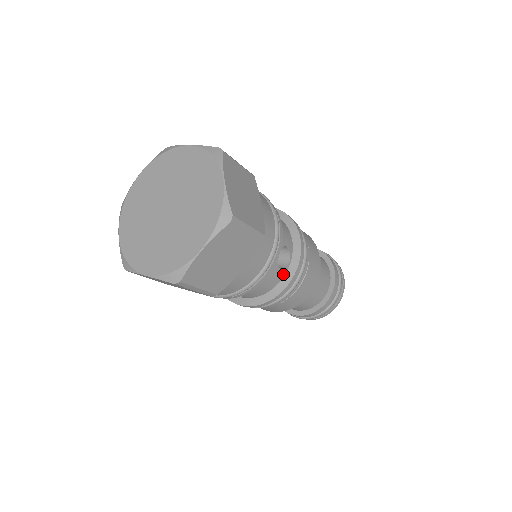
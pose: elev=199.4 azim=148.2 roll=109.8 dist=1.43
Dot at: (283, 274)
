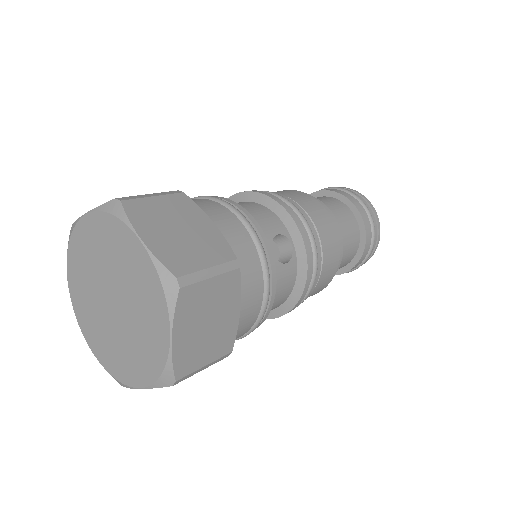
Dot at: (294, 264)
